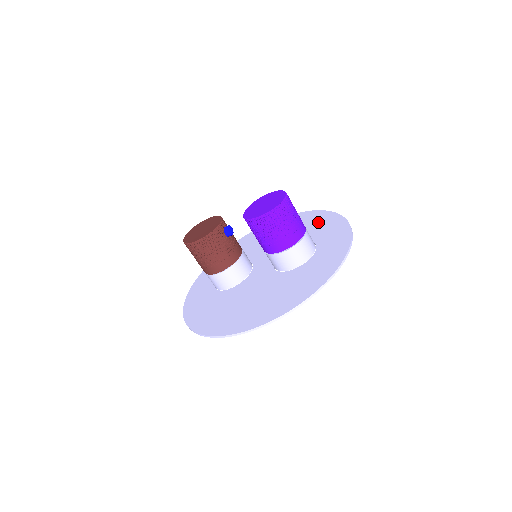
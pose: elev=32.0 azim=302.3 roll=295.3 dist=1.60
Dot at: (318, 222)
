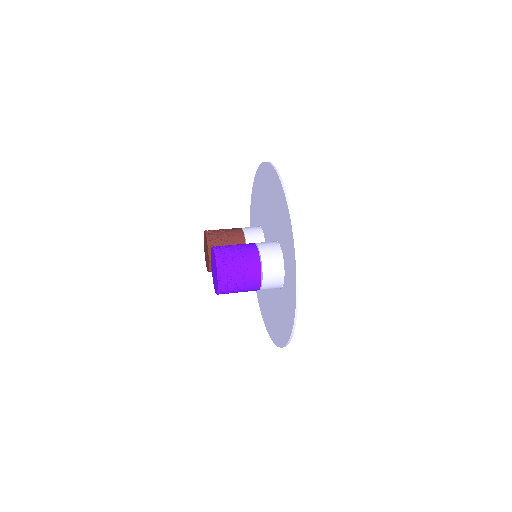
Dot at: (282, 215)
